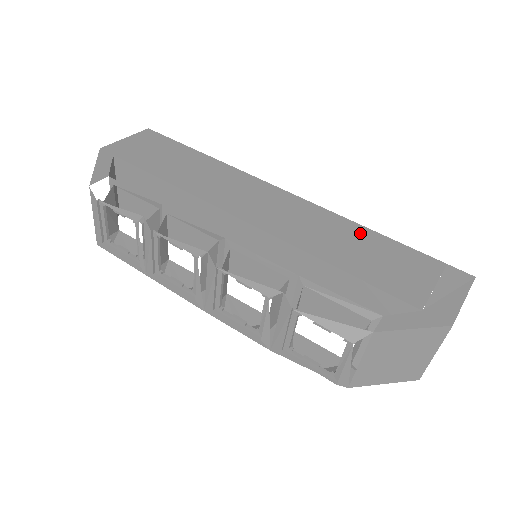
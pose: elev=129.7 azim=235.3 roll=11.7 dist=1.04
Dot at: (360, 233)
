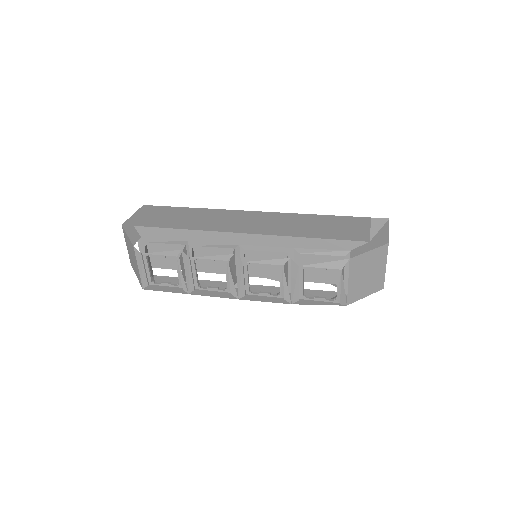
Dot at: (315, 218)
